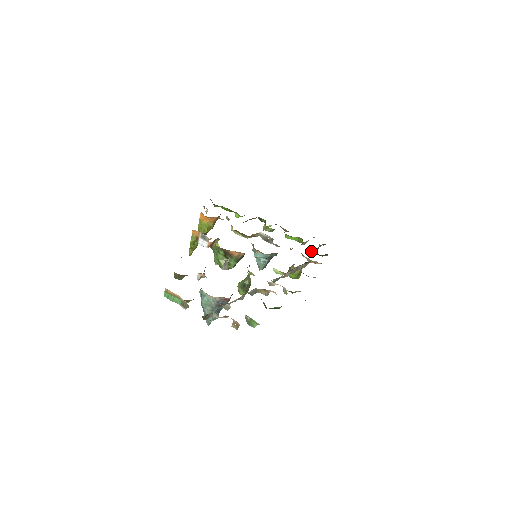
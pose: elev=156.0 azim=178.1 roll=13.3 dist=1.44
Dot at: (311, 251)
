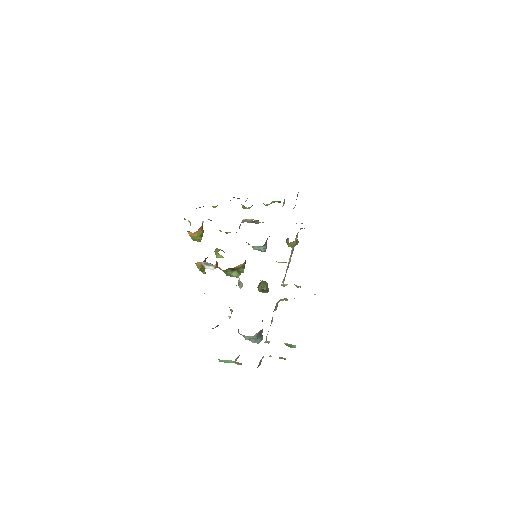
Dot at: (293, 208)
